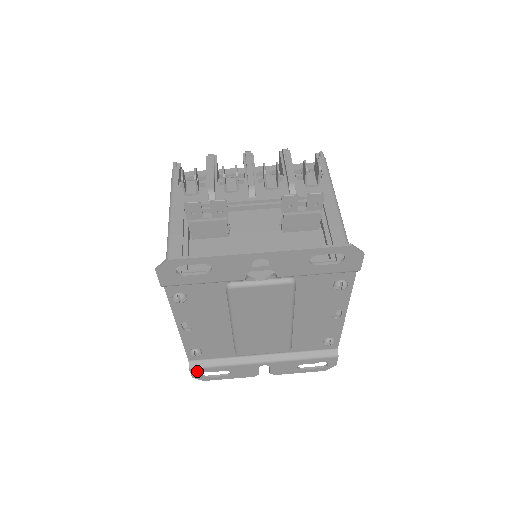
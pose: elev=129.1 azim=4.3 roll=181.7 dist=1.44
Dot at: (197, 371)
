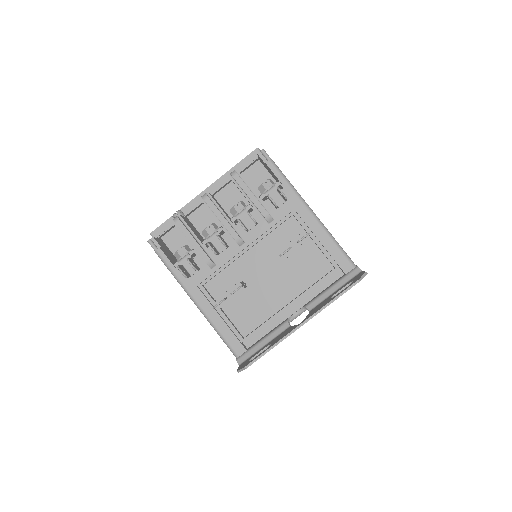
Dot at: occluded
